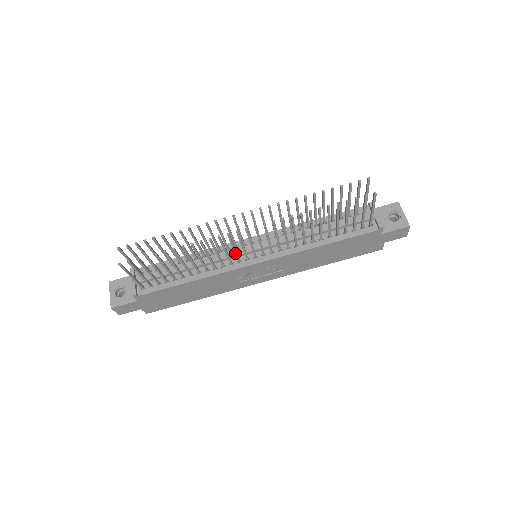
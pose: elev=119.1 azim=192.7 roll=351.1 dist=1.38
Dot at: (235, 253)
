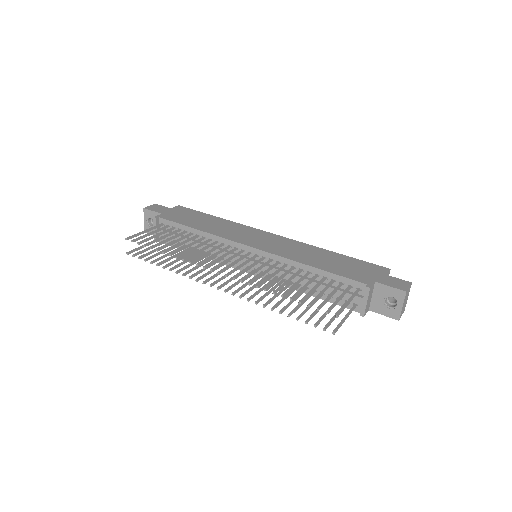
Dot at: occluded
